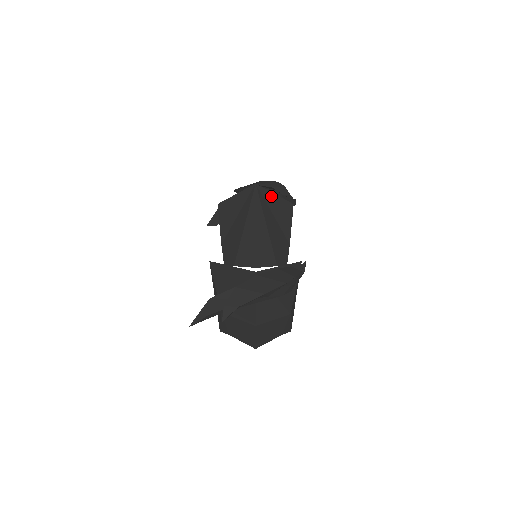
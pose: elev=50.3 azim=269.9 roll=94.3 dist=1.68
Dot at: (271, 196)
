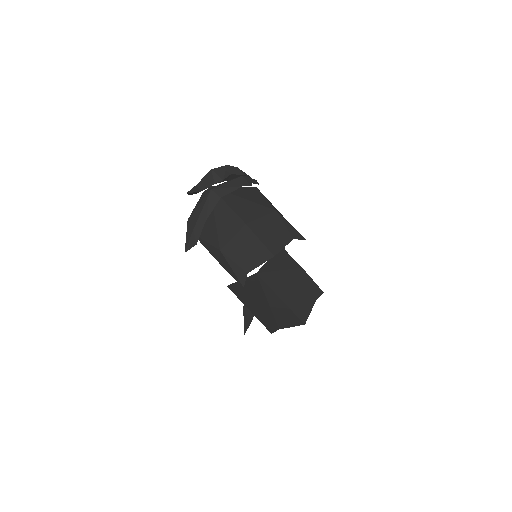
Dot at: (268, 264)
